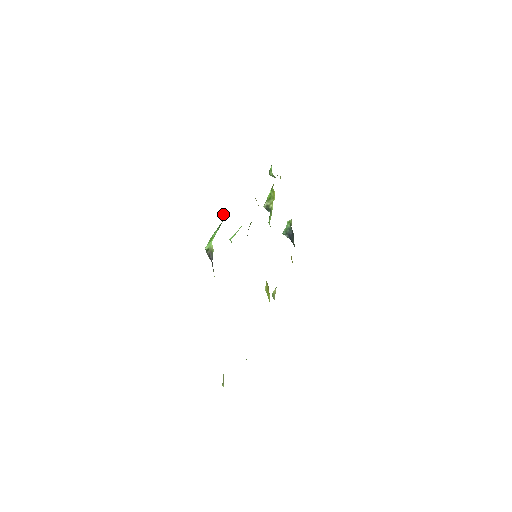
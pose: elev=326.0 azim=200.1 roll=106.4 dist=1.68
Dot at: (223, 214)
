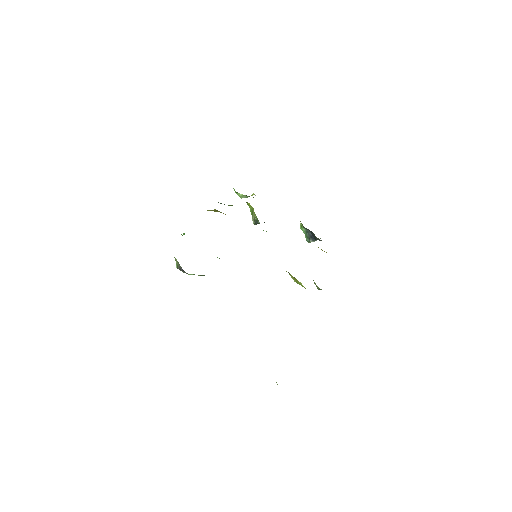
Dot at: occluded
